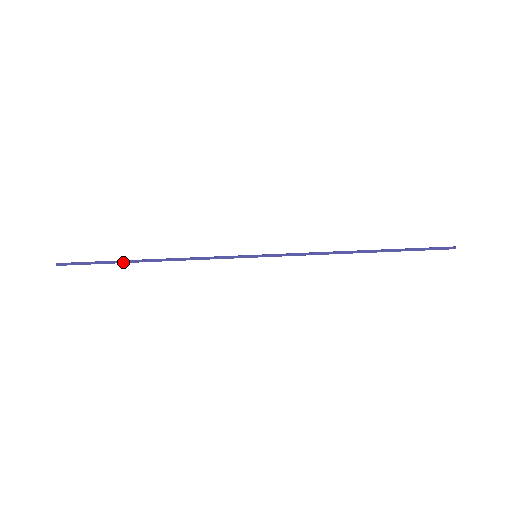
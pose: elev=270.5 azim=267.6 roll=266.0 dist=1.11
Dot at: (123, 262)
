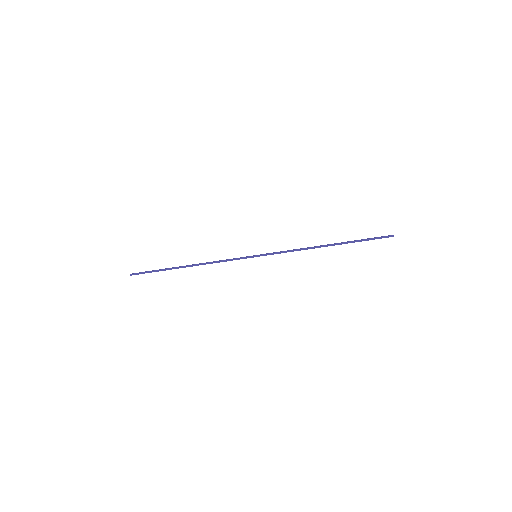
Dot at: (171, 269)
